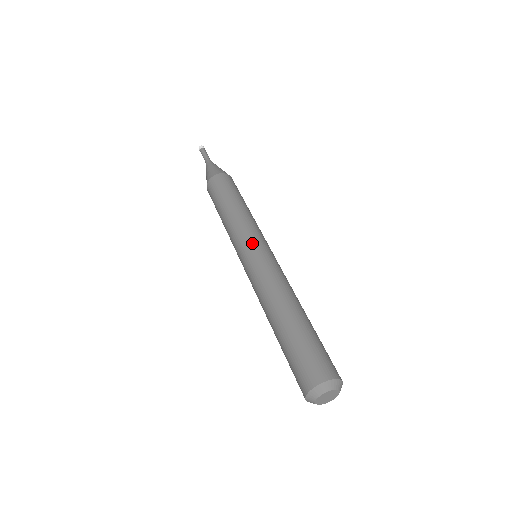
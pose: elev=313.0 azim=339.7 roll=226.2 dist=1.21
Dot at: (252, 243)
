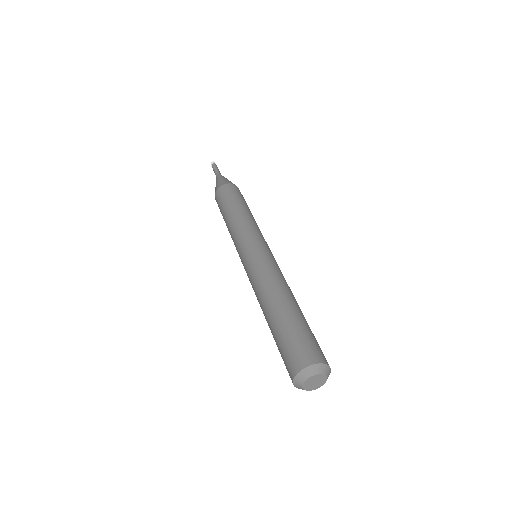
Dot at: (255, 242)
